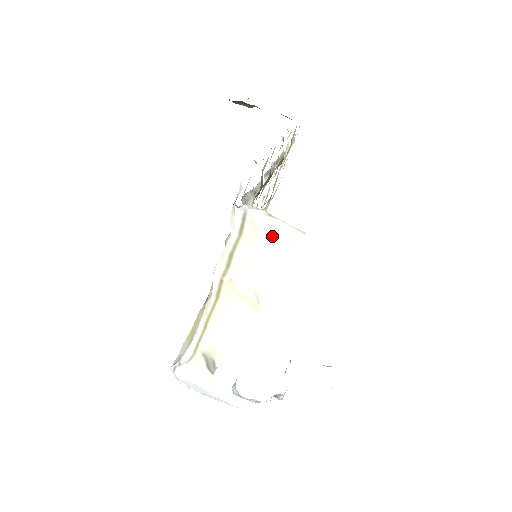
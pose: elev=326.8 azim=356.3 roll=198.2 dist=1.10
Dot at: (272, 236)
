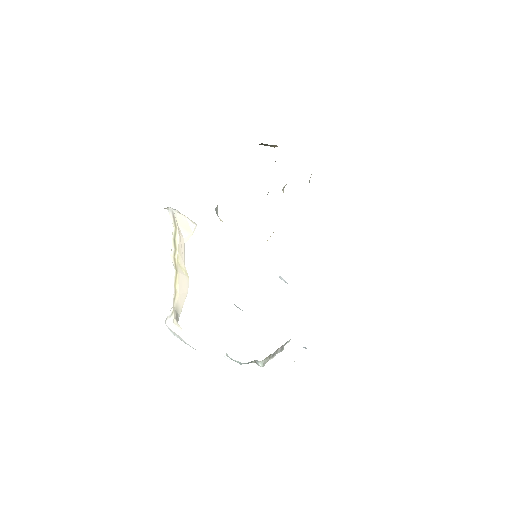
Dot at: (184, 226)
